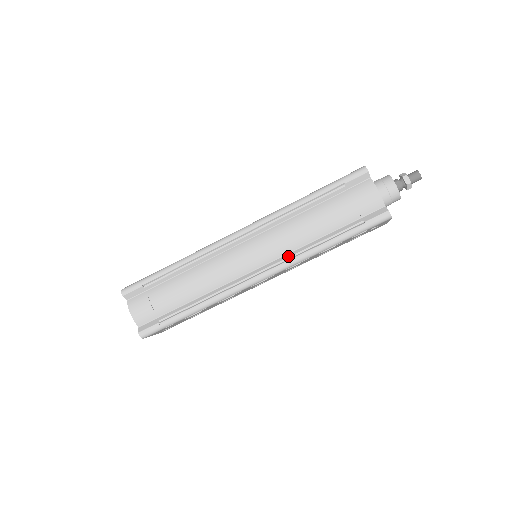
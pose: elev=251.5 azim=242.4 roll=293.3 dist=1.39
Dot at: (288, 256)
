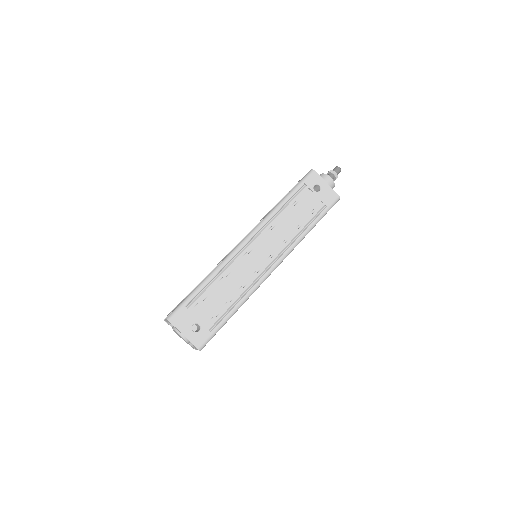
Dot at: occluded
